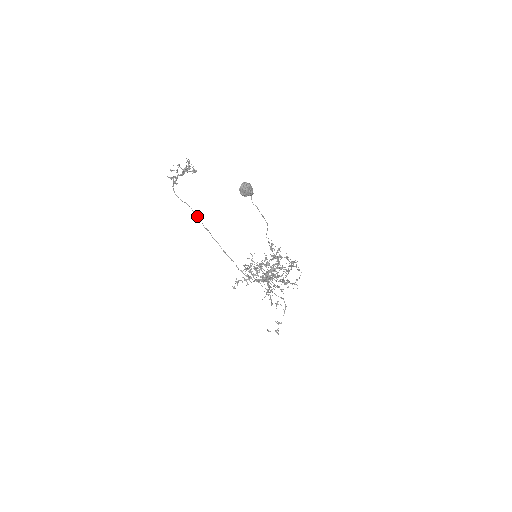
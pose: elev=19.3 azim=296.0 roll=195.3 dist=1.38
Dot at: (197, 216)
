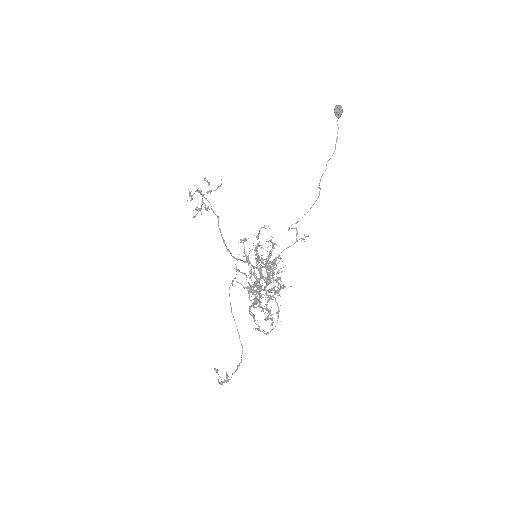
Dot at: occluded
